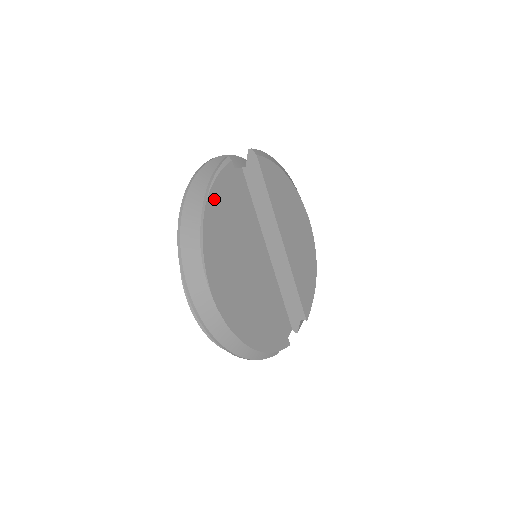
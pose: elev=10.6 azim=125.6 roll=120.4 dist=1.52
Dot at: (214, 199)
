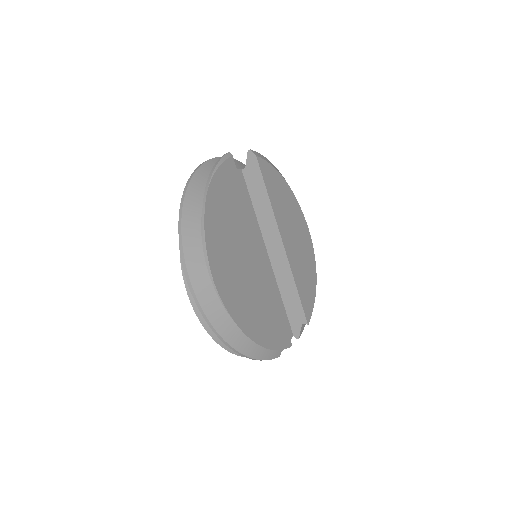
Dot at: (215, 188)
